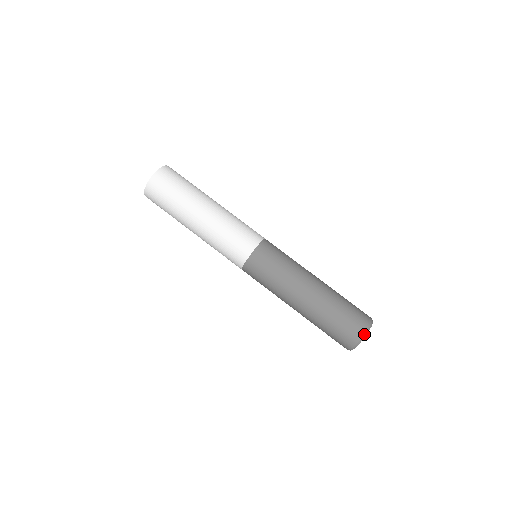
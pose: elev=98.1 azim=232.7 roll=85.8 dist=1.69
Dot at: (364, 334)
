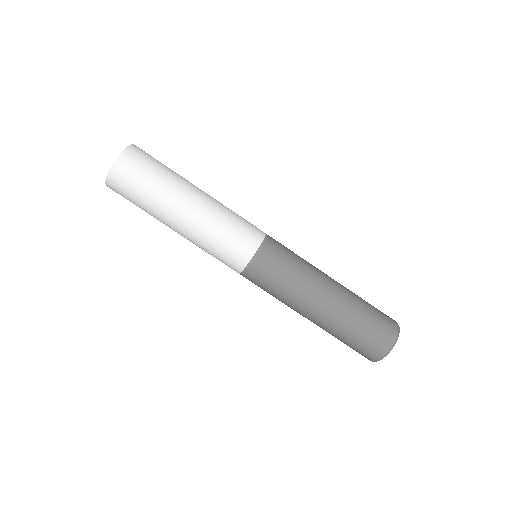
Dot at: (375, 361)
